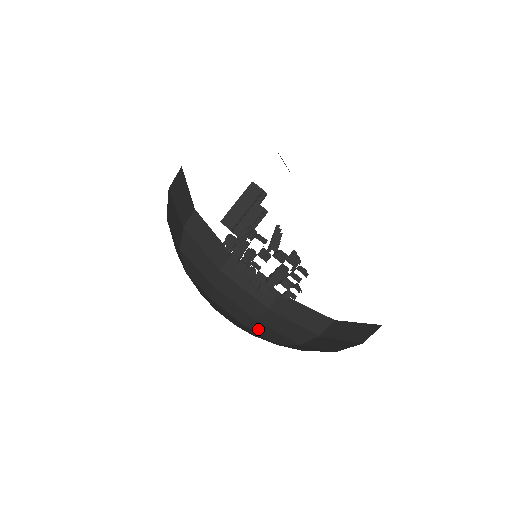
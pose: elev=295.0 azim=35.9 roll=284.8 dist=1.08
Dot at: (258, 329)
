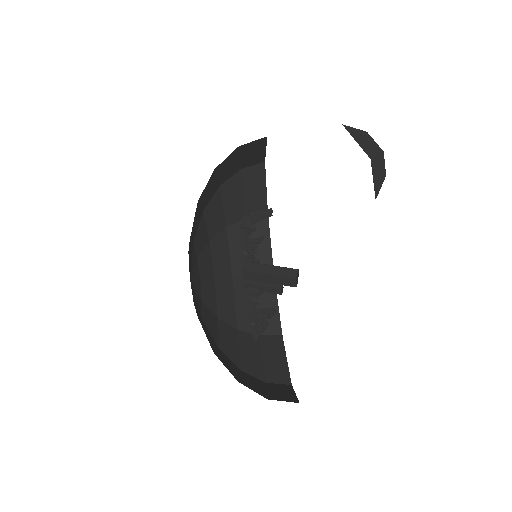
Dot at: (217, 248)
